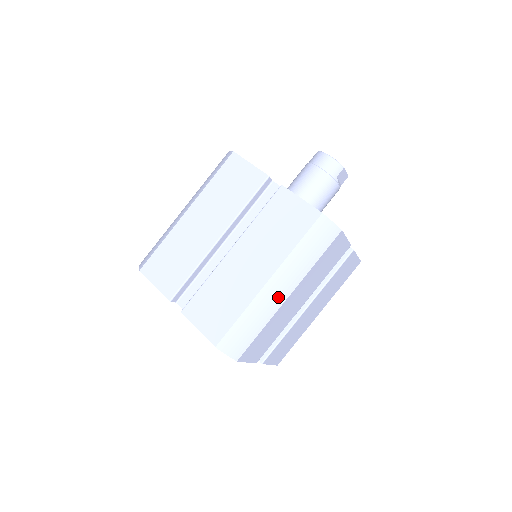
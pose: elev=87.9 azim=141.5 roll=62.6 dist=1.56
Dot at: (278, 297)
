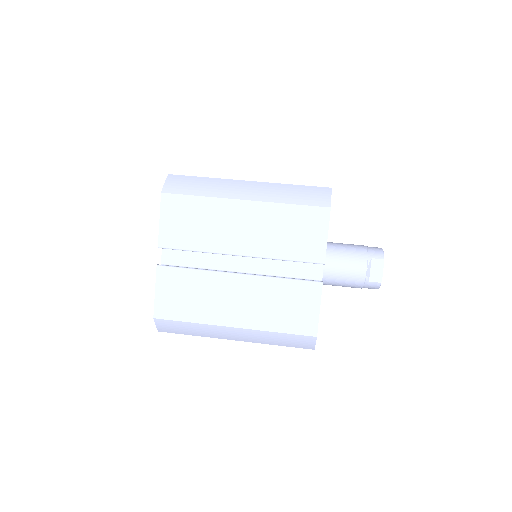
Dot at: (239, 192)
